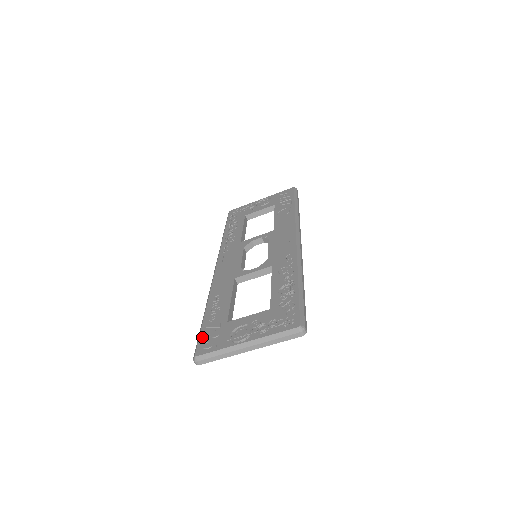
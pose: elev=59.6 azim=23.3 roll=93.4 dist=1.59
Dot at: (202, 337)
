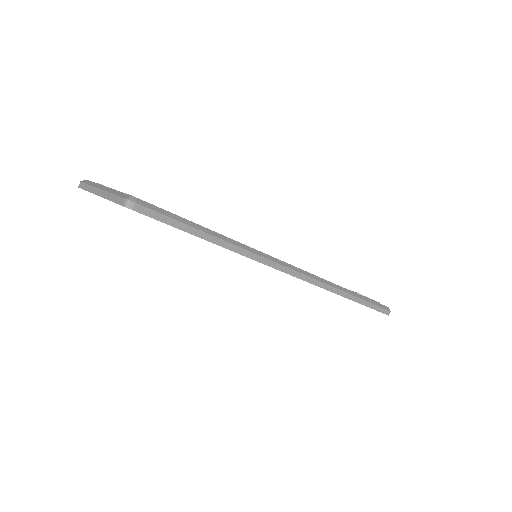
Dot at: occluded
